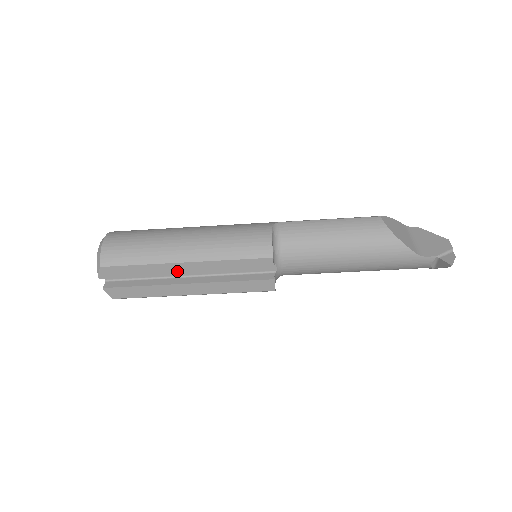
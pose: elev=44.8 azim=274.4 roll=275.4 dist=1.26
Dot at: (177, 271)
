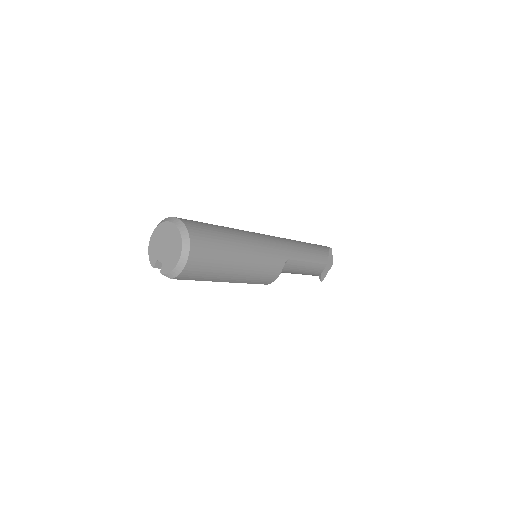
Dot at: occluded
